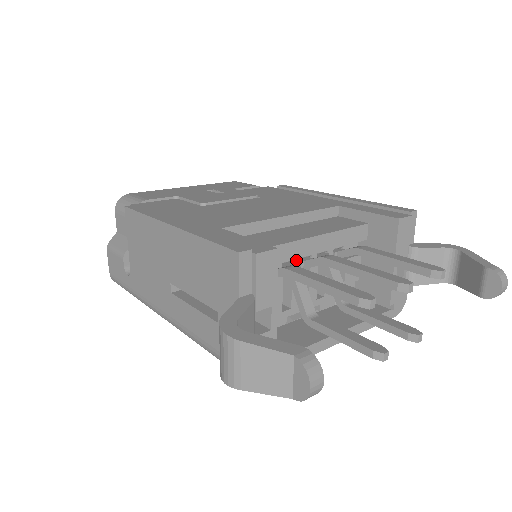
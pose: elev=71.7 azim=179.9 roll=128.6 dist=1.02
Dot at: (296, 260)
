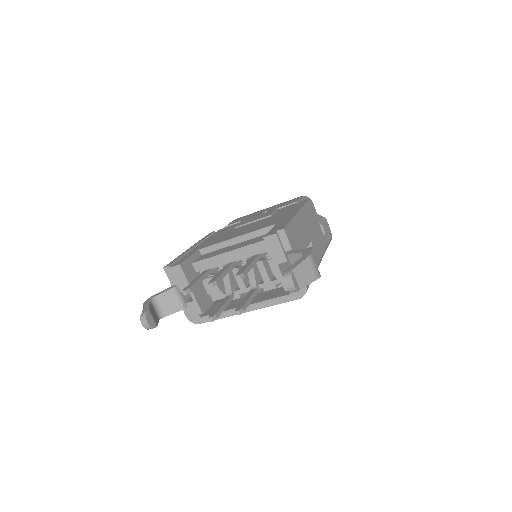
Dot at: occluded
